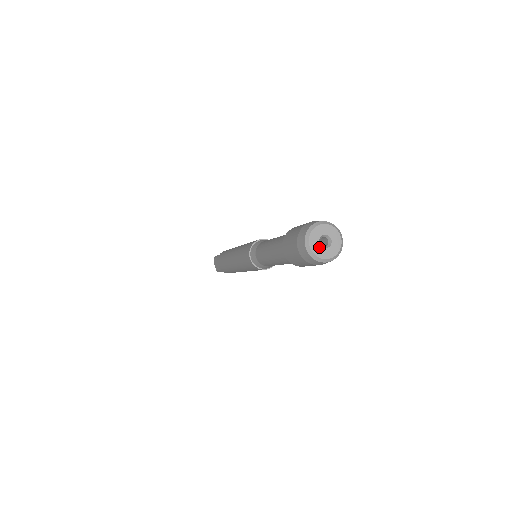
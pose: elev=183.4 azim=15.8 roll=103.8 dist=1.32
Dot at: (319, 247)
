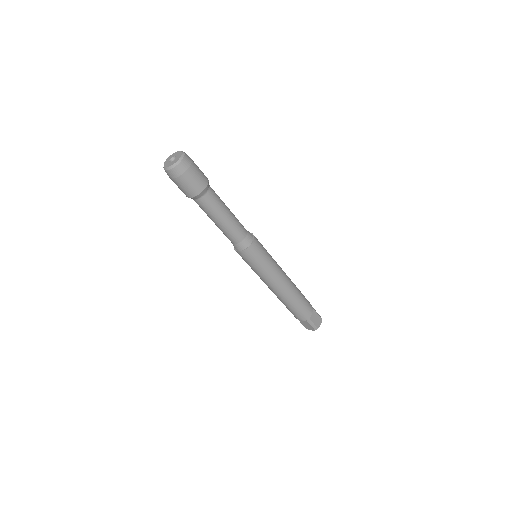
Dot at: (172, 163)
